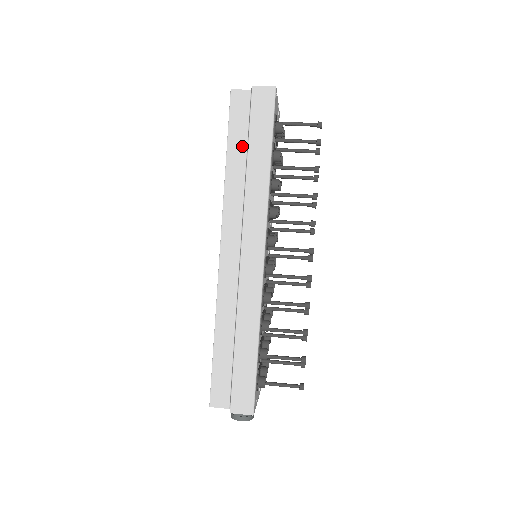
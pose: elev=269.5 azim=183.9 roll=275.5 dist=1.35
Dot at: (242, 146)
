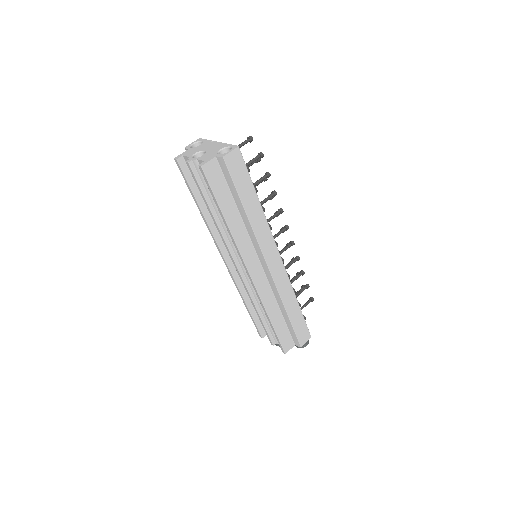
Dot at: (230, 202)
